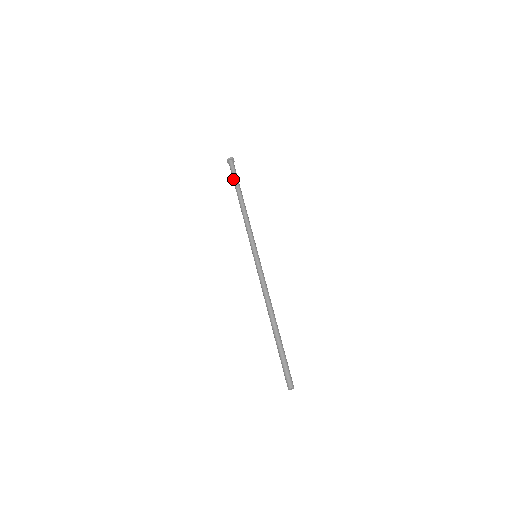
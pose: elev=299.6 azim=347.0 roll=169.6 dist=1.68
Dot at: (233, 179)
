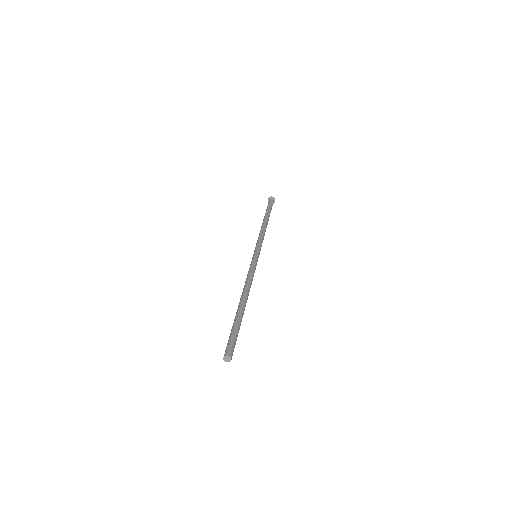
Dot at: (266, 209)
